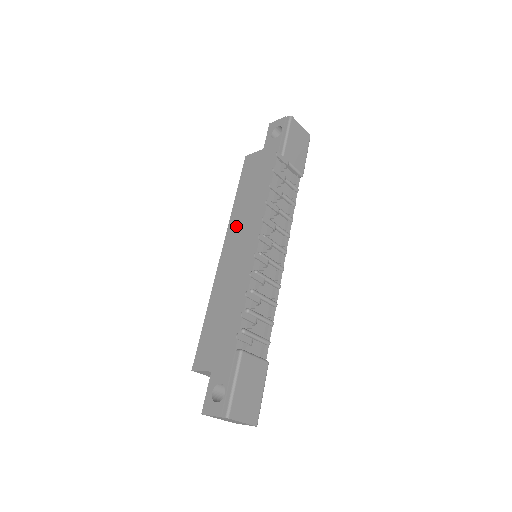
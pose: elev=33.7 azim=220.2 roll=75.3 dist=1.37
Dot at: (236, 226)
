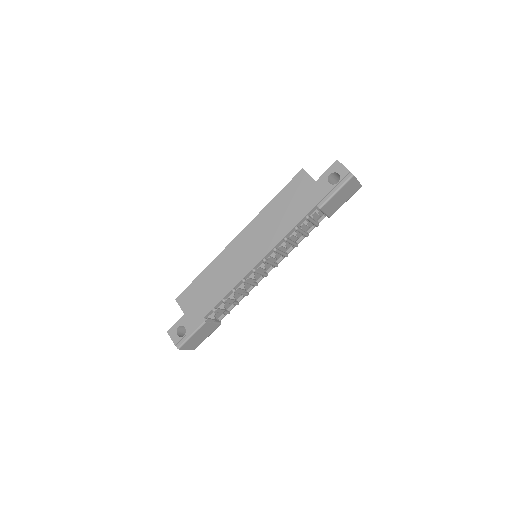
Dot at: (256, 229)
